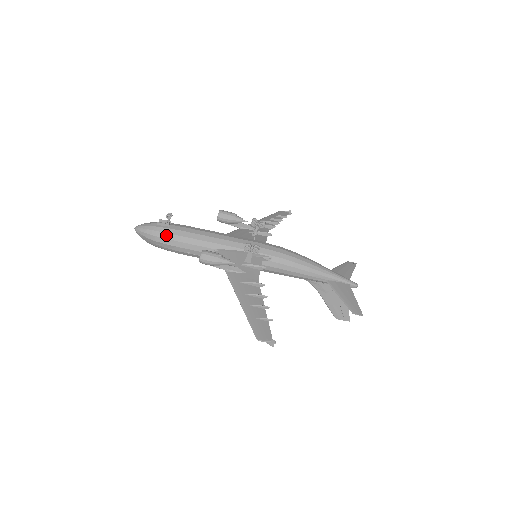
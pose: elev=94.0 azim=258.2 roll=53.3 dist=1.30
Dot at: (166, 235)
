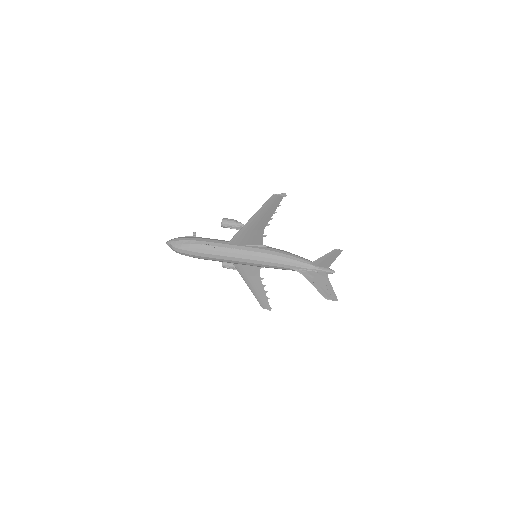
Dot at: (192, 237)
